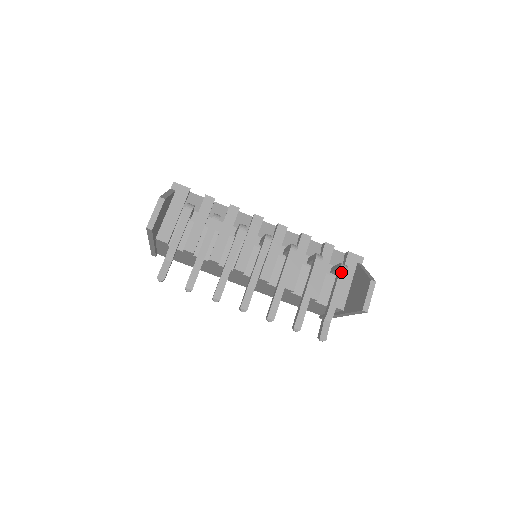
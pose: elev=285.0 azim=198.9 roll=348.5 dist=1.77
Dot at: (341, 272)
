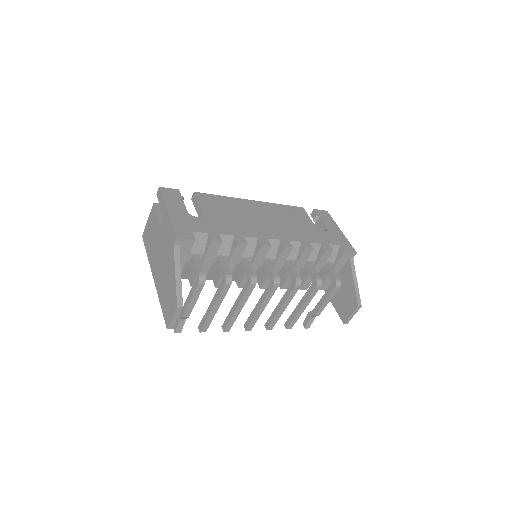
Dot at: (334, 290)
